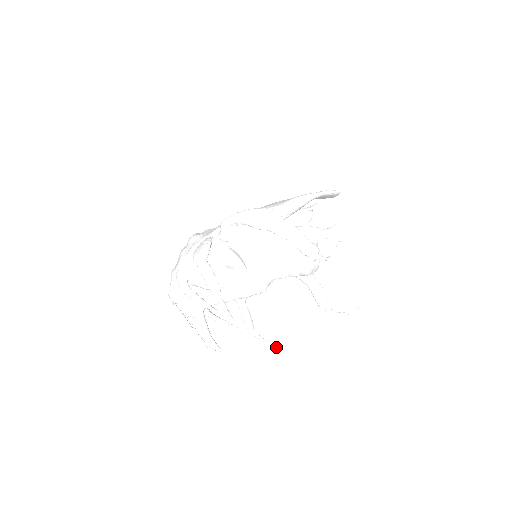
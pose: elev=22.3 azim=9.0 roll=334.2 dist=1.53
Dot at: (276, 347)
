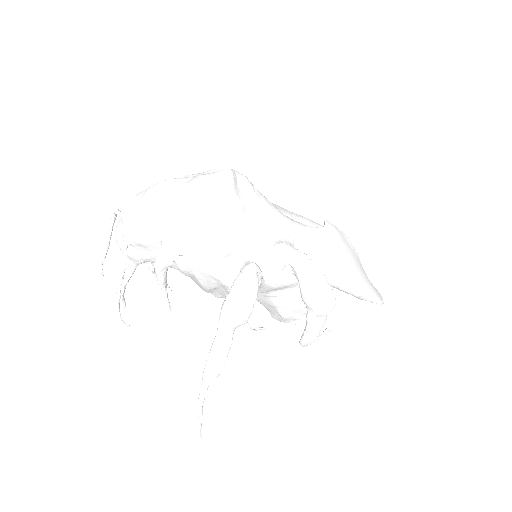
Dot at: (167, 292)
